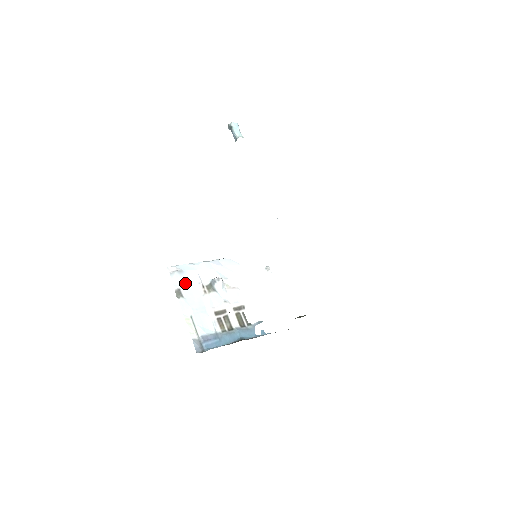
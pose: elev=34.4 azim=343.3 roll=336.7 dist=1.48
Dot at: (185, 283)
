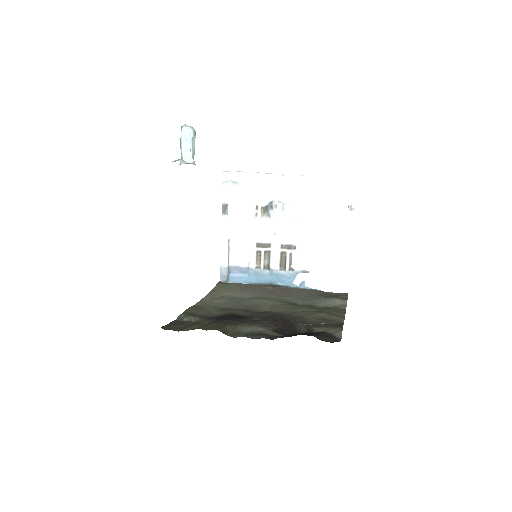
Dot at: (236, 198)
